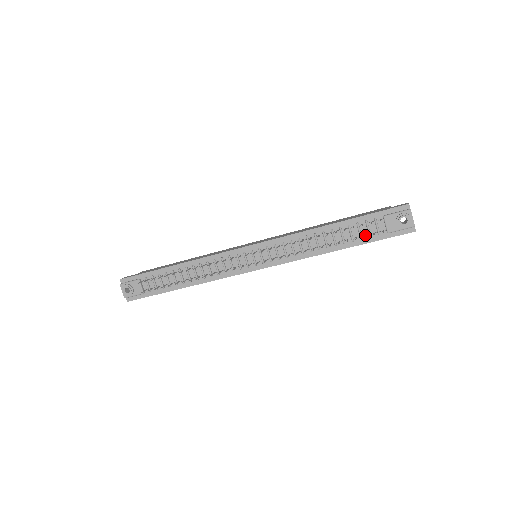
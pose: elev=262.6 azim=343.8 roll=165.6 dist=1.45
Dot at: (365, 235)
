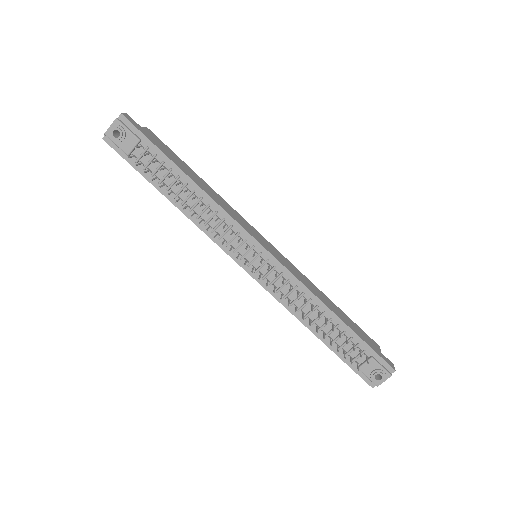
Dot at: (345, 352)
